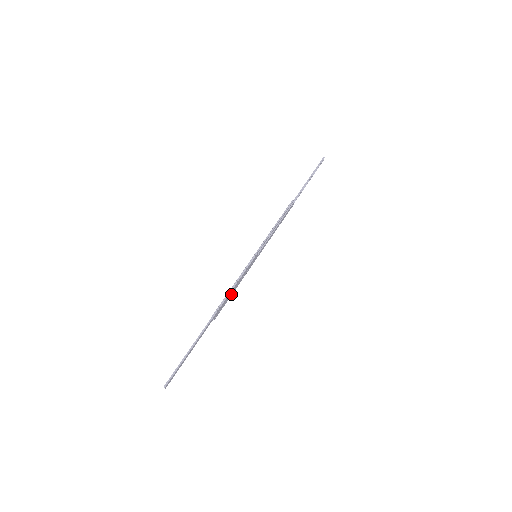
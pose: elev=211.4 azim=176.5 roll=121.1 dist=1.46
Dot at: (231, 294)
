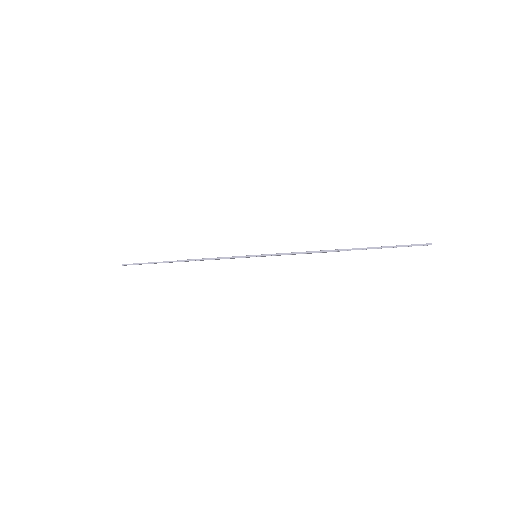
Dot at: occluded
